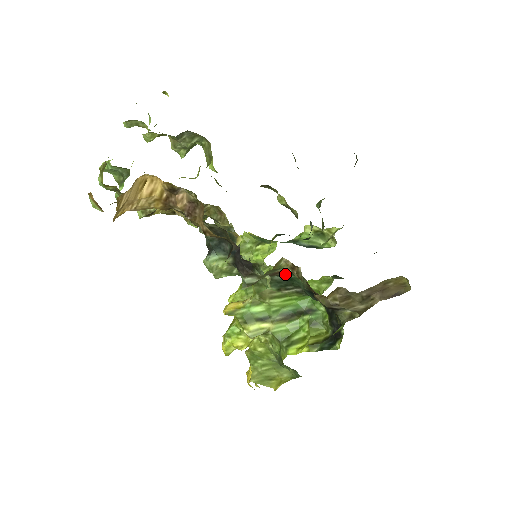
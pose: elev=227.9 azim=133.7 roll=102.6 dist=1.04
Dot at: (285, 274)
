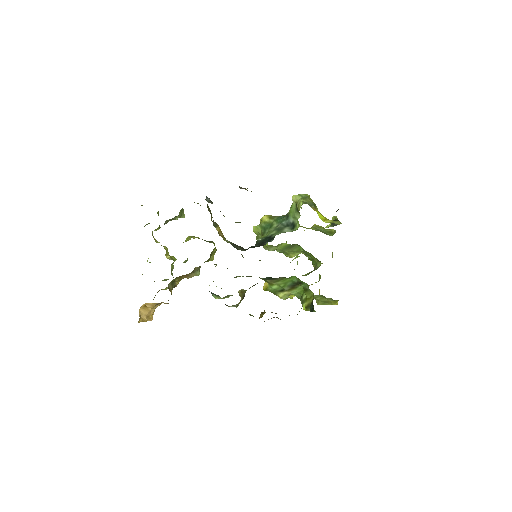
Dot at: occluded
